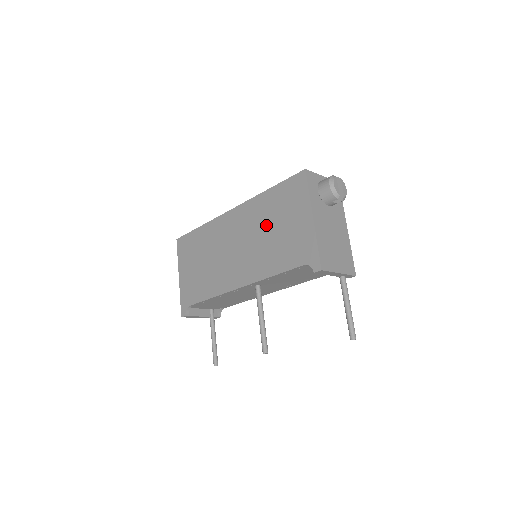
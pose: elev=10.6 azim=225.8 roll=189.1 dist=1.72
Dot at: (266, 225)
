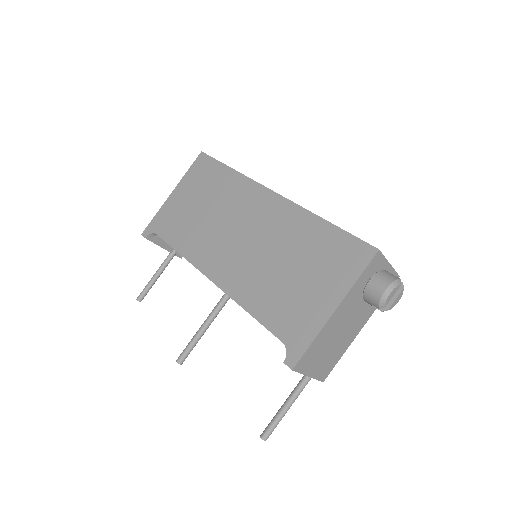
Dot at: (288, 254)
